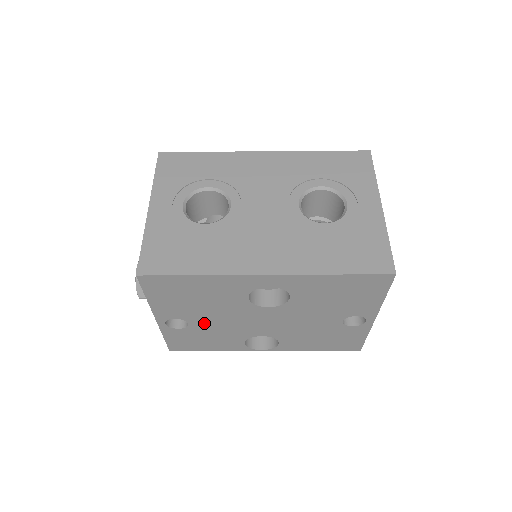
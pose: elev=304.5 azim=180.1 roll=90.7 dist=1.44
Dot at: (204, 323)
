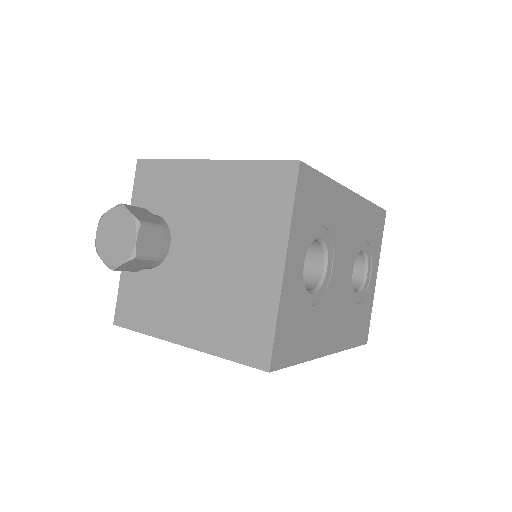
Dot at: occluded
